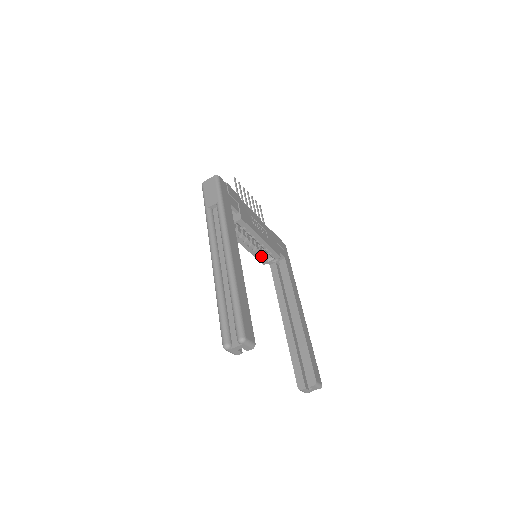
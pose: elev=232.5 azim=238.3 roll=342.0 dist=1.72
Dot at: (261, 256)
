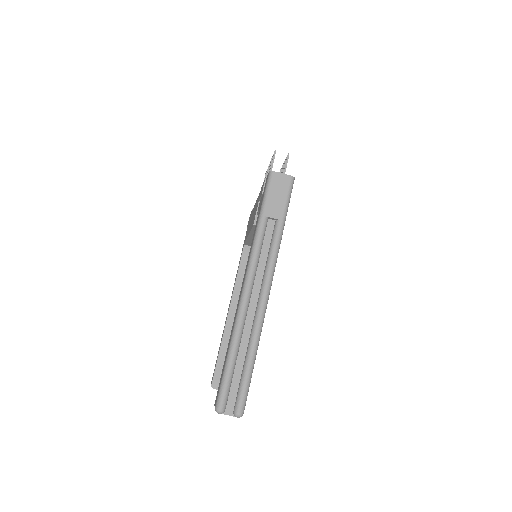
Dot at: occluded
